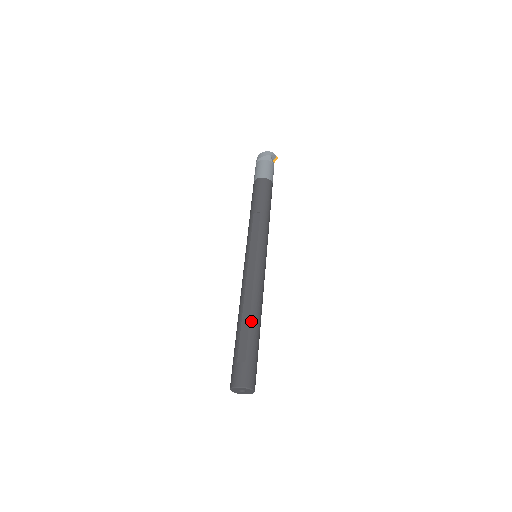
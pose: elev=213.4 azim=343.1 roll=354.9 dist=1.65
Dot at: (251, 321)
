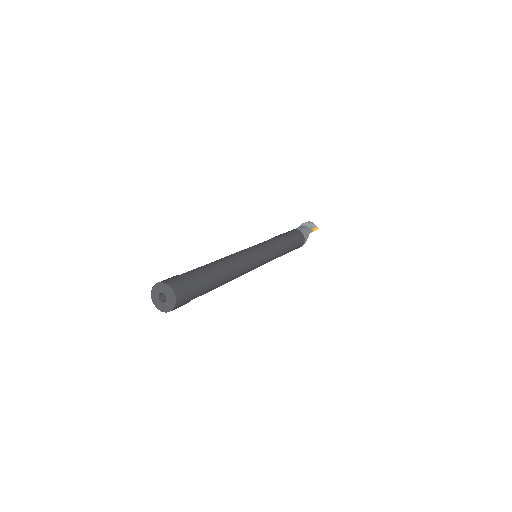
Dot at: (212, 263)
